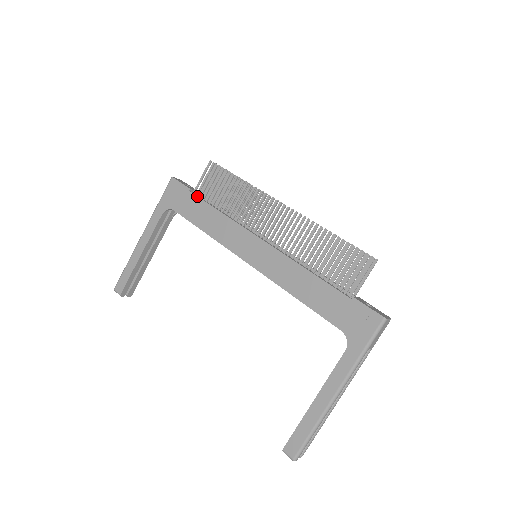
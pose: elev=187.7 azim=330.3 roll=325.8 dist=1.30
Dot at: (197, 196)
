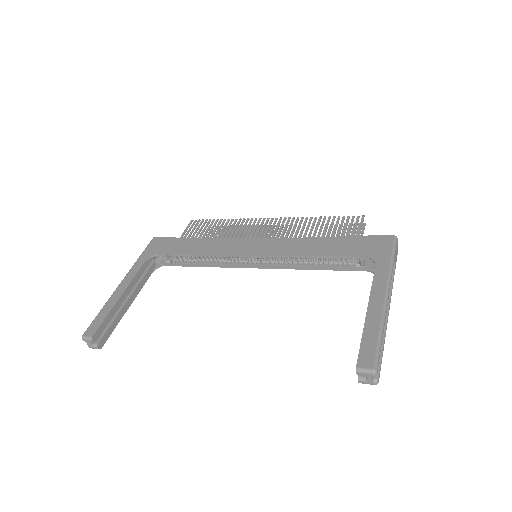
Dot at: (184, 238)
